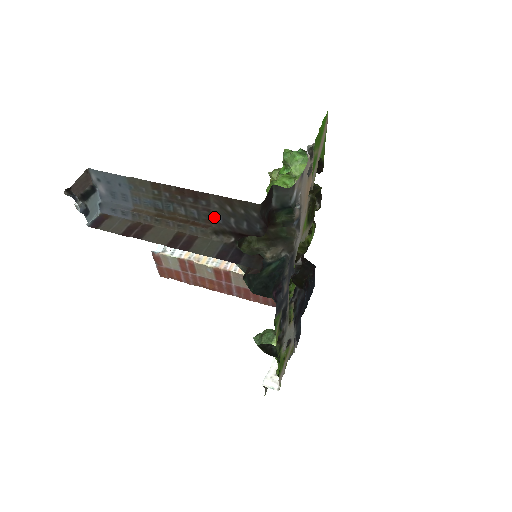
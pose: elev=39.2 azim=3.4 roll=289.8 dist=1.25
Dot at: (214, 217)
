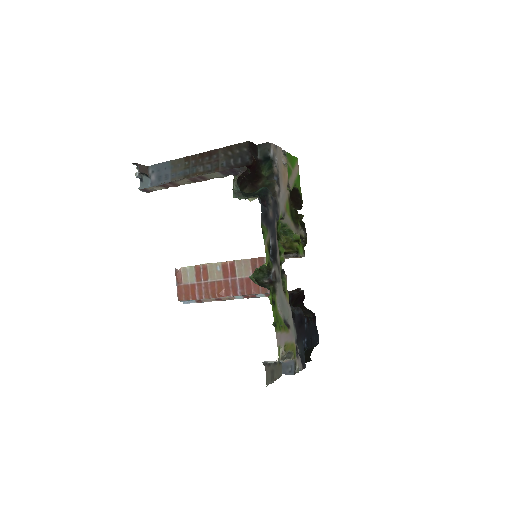
Dot at: (221, 164)
